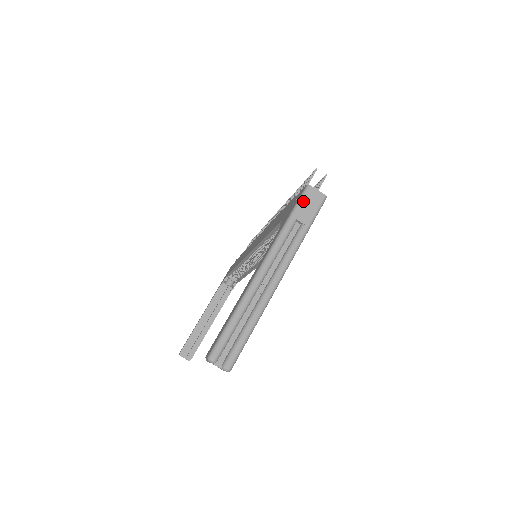
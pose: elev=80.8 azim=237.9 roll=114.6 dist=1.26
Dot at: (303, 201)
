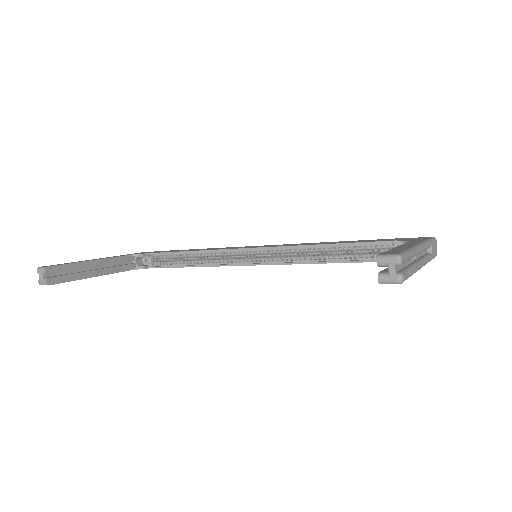
Dot at: (434, 242)
